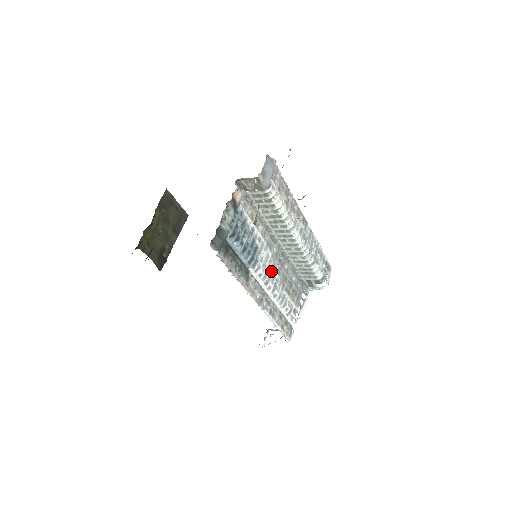
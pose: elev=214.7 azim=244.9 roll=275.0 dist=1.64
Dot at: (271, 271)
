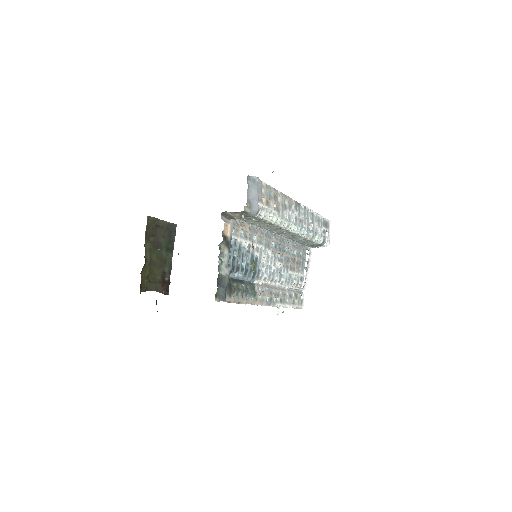
Dot at: (274, 266)
